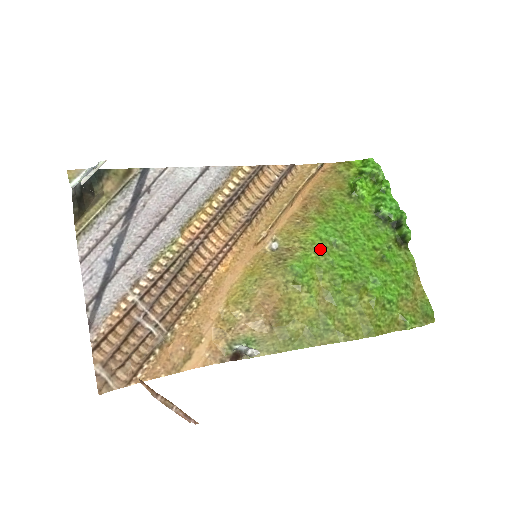
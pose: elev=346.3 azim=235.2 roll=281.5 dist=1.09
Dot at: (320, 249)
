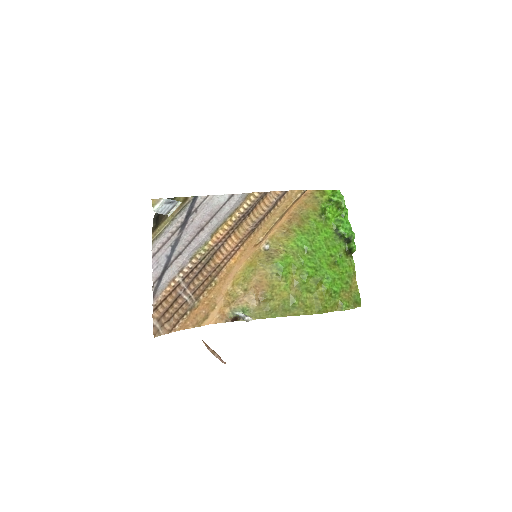
Dot at: (296, 253)
